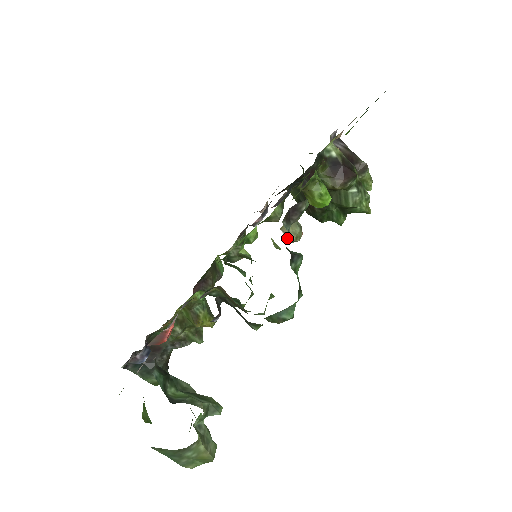
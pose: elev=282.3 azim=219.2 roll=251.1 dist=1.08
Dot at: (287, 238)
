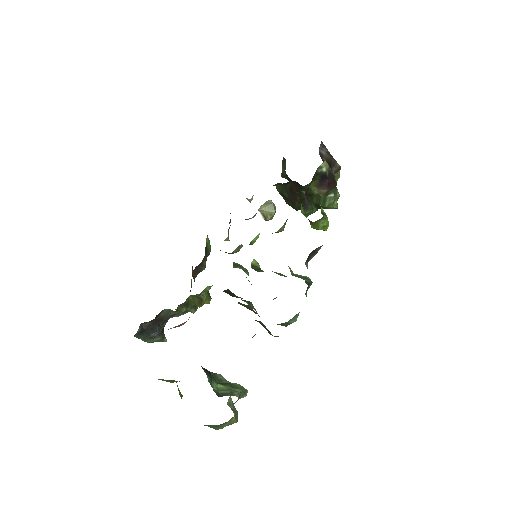
Dot at: (263, 217)
